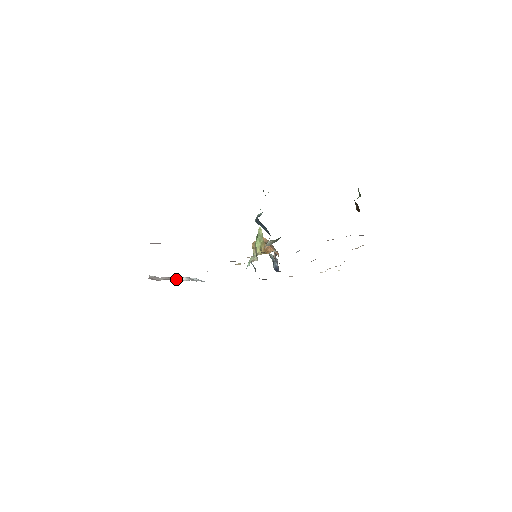
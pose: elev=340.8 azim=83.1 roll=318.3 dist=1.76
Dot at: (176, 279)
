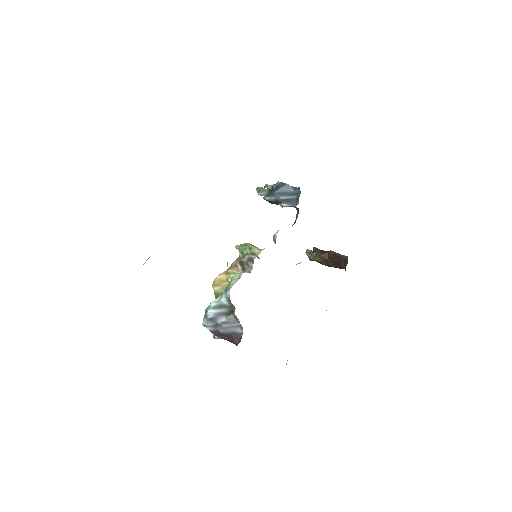
Dot at: occluded
